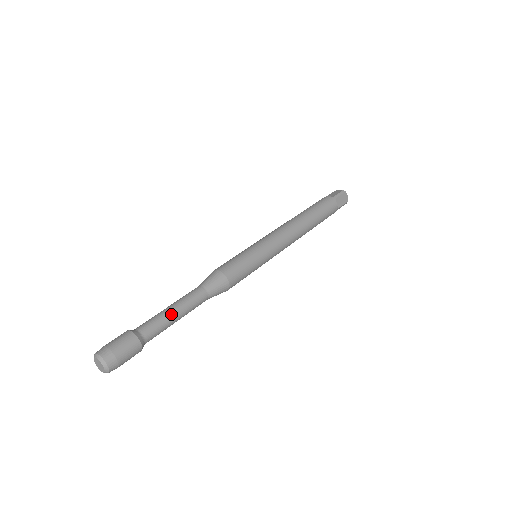
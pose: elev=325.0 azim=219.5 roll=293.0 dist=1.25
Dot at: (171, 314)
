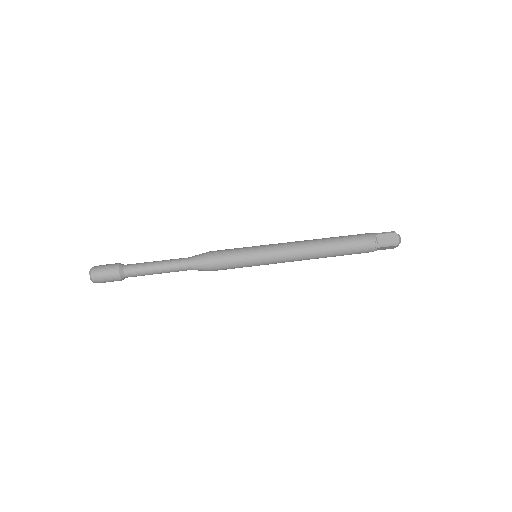
Dot at: (152, 263)
